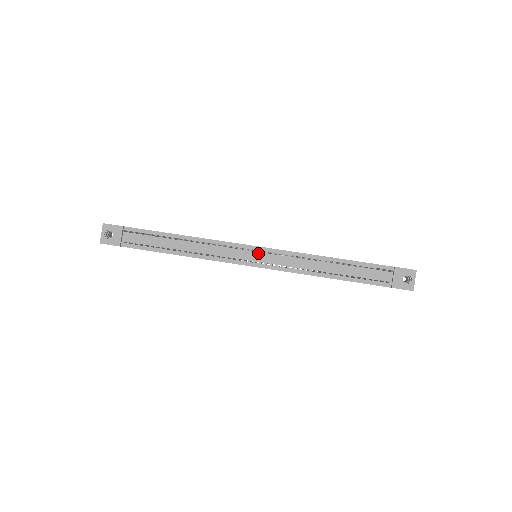
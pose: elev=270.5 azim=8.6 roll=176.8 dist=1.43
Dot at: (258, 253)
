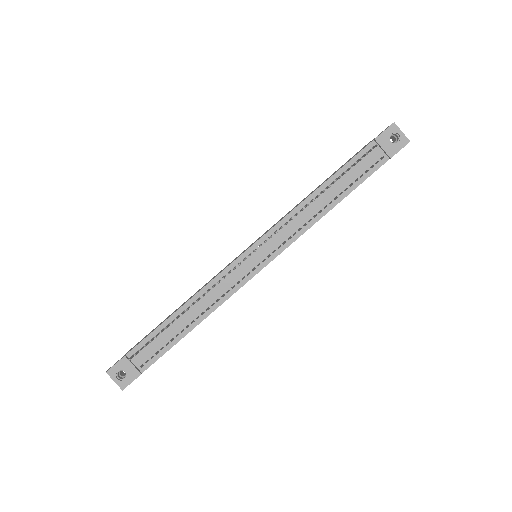
Dot at: (256, 252)
